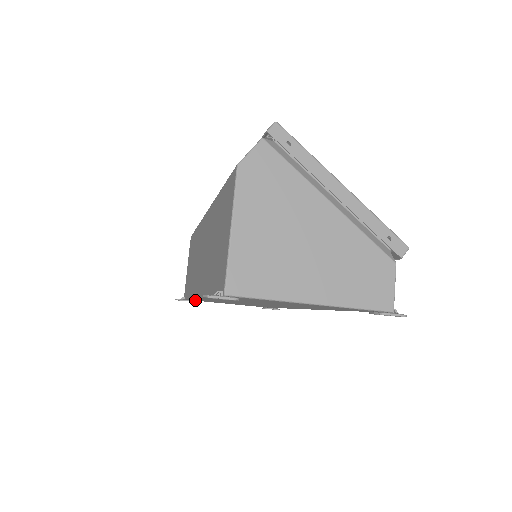
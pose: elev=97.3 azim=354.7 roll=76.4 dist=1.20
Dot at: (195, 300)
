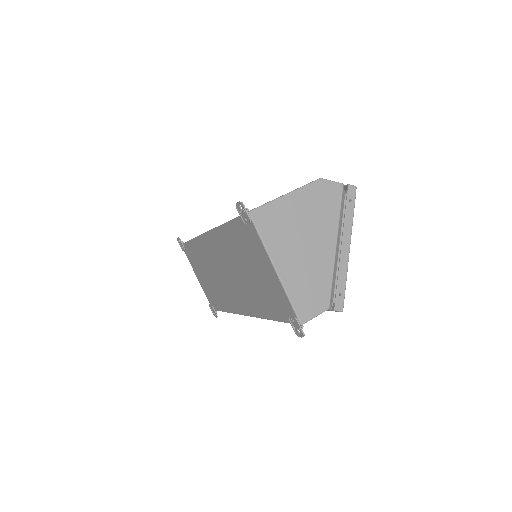
Dot at: (187, 251)
